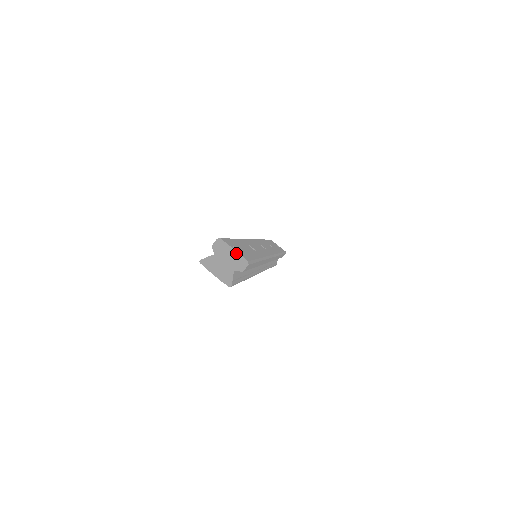
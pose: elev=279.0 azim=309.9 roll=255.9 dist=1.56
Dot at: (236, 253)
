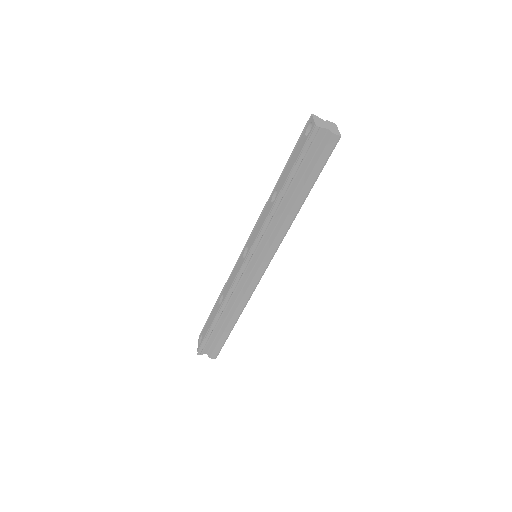
Dot at: (338, 131)
